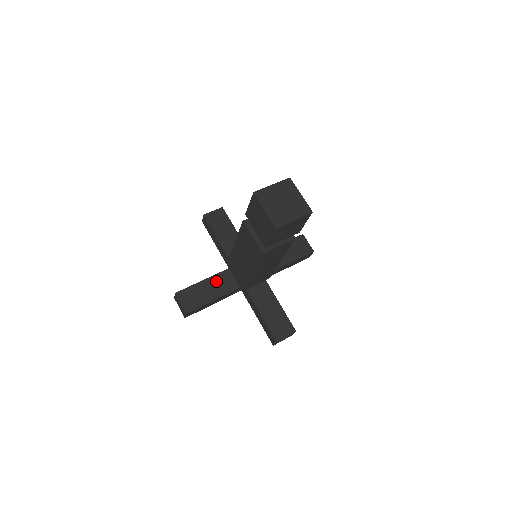
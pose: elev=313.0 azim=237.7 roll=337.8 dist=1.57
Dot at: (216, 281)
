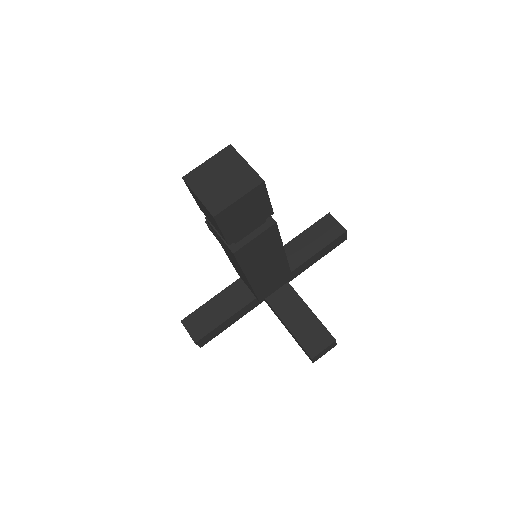
Dot at: (227, 296)
